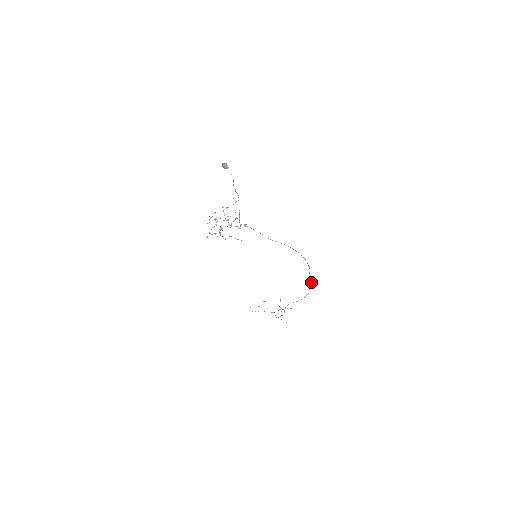
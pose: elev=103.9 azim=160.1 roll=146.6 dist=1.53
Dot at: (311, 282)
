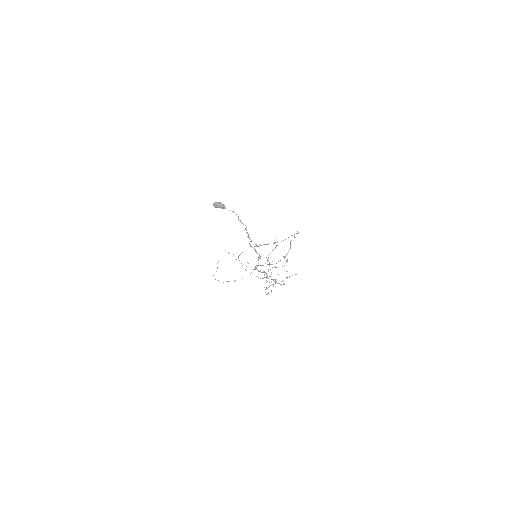
Dot at: occluded
